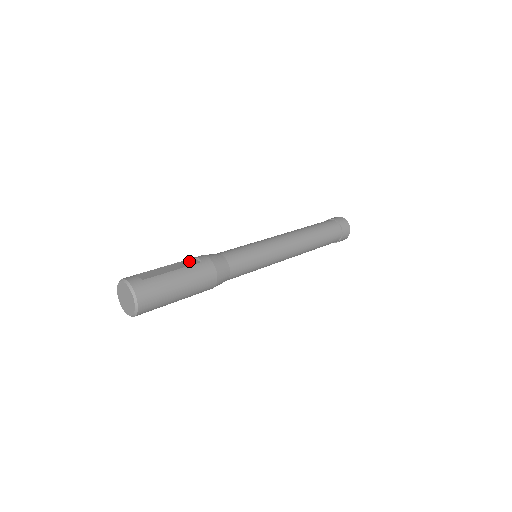
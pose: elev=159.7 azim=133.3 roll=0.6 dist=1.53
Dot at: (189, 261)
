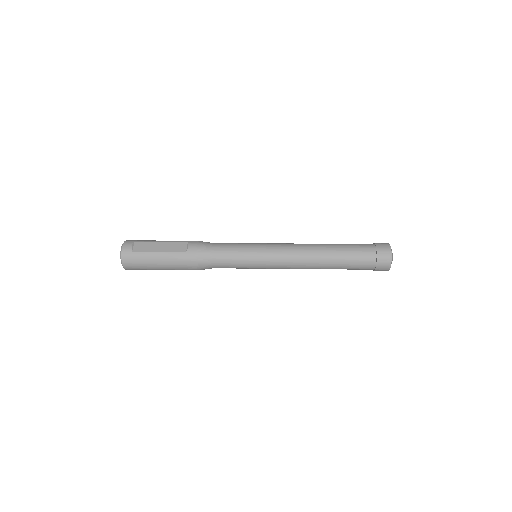
Dot at: (180, 245)
